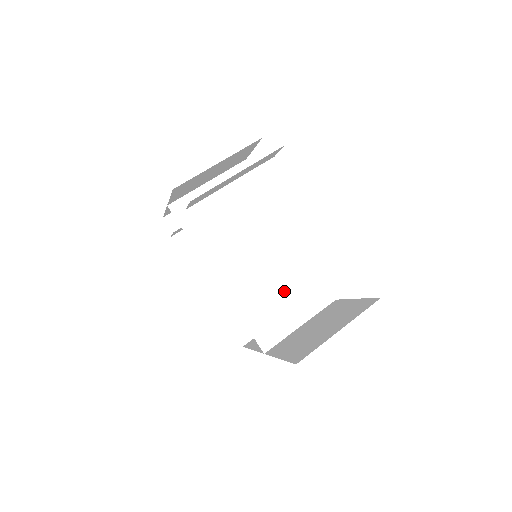
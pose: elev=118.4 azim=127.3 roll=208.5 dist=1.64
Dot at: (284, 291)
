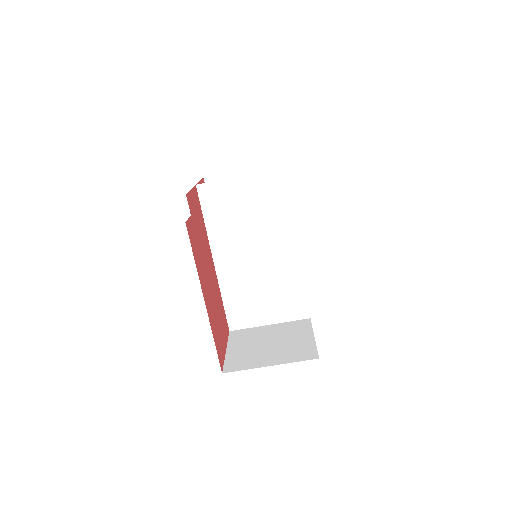
Dot at: (268, 293)
